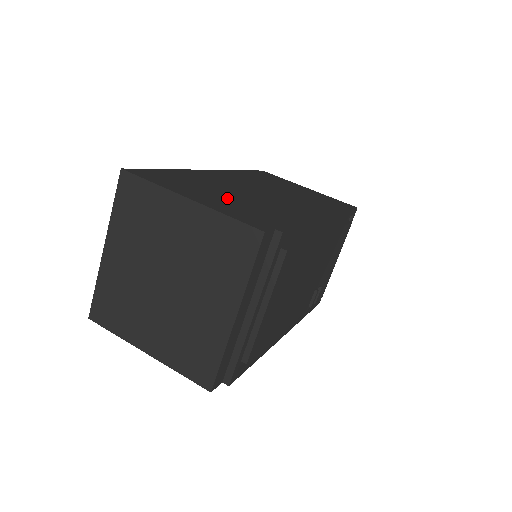
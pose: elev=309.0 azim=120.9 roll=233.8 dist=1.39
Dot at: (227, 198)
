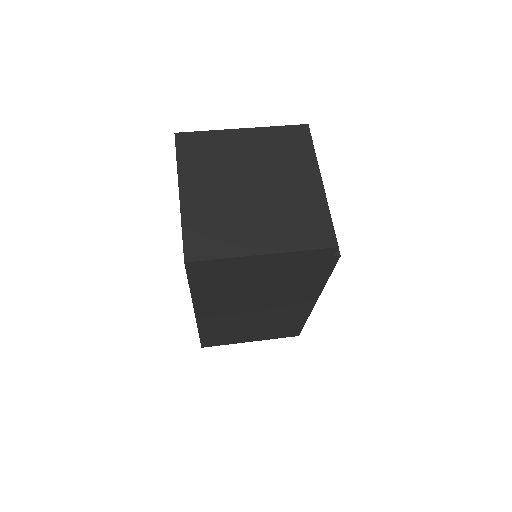
Dot at: occluded
